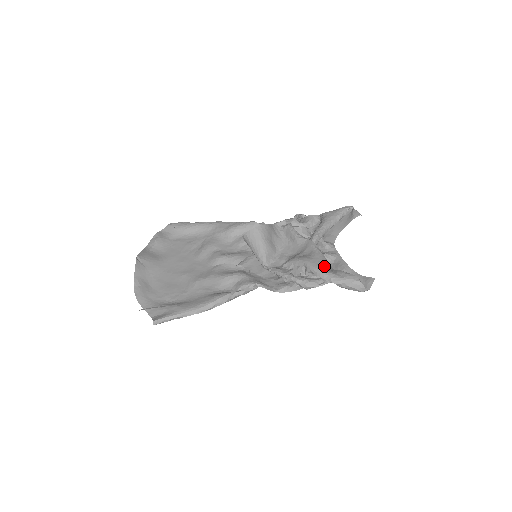
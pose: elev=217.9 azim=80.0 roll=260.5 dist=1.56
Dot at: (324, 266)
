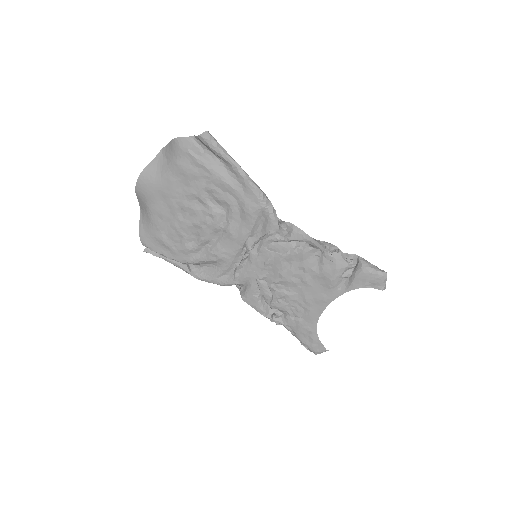
Dot at: occluded
